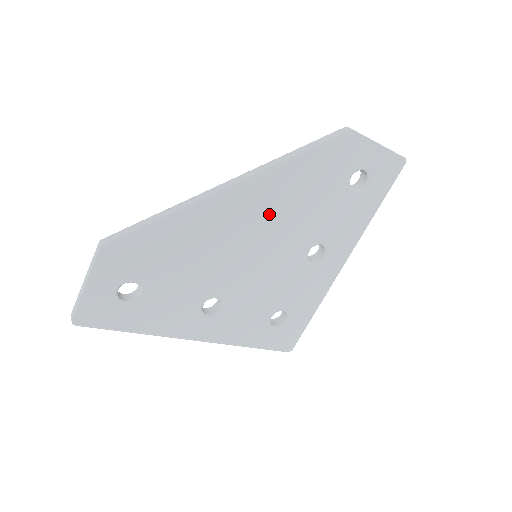
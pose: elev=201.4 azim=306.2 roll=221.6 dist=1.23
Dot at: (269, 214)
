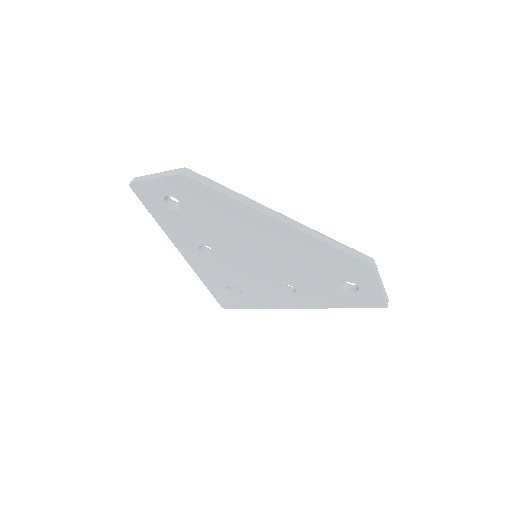
Dot at: (283, 250)
